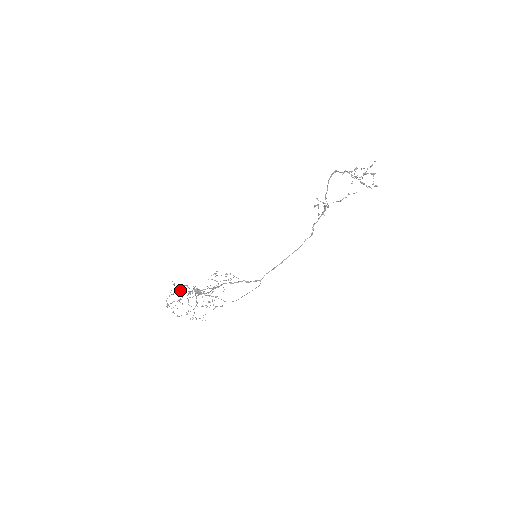
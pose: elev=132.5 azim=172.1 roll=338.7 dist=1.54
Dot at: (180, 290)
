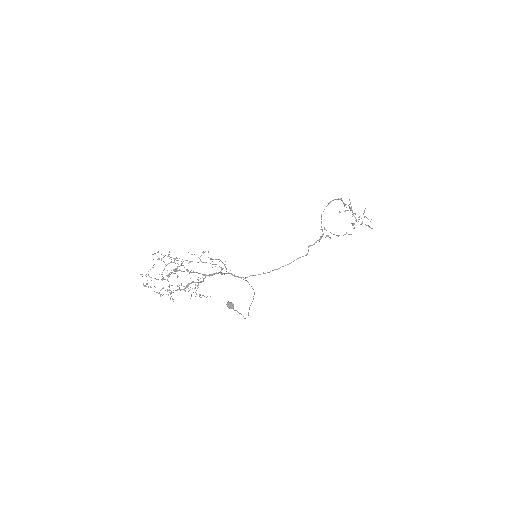
Dot at: (161, 258)
